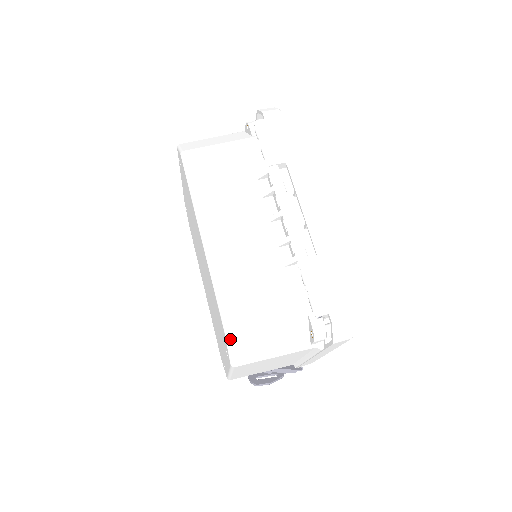
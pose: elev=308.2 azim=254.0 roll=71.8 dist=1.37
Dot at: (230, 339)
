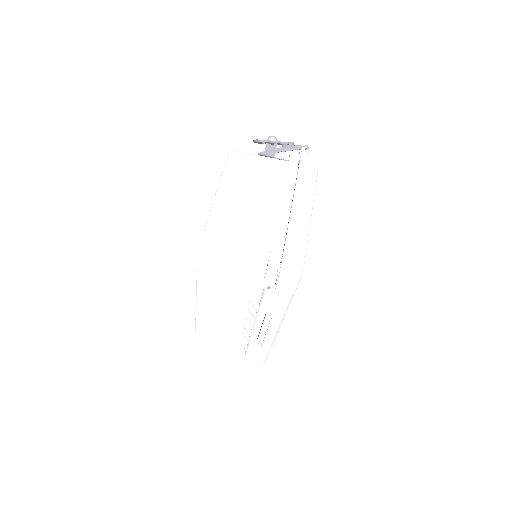
Dot at: occluded
